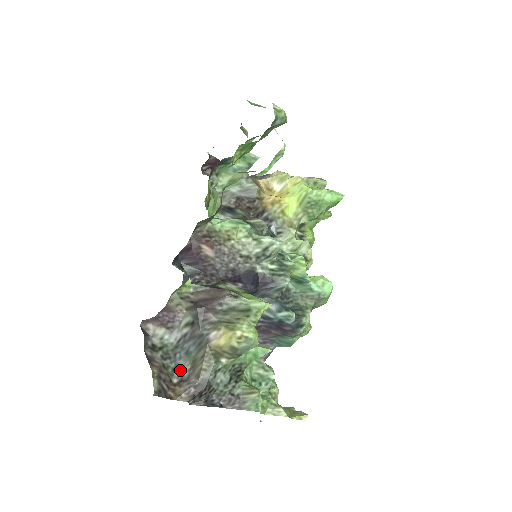
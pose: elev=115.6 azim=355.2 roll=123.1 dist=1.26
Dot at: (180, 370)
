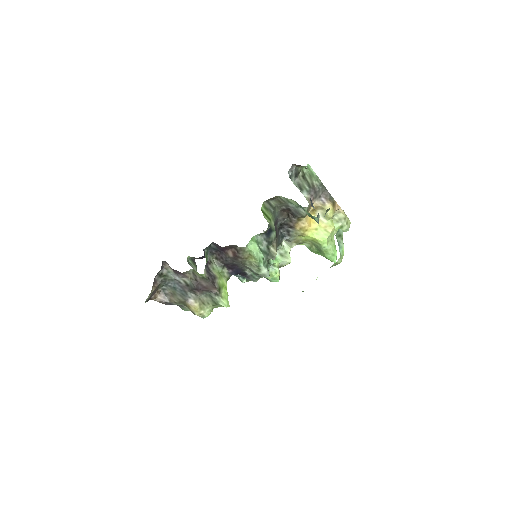
Dot at: (165, 288)
